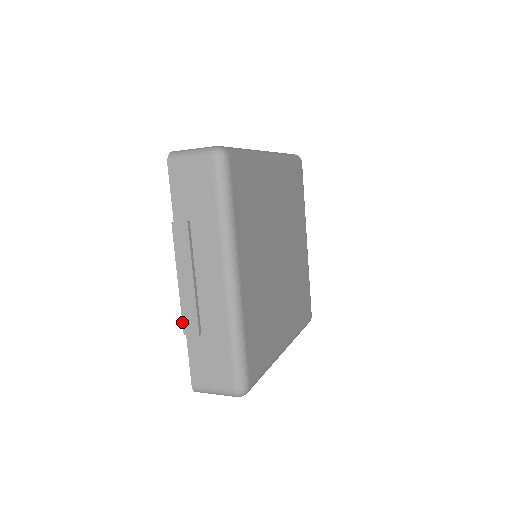
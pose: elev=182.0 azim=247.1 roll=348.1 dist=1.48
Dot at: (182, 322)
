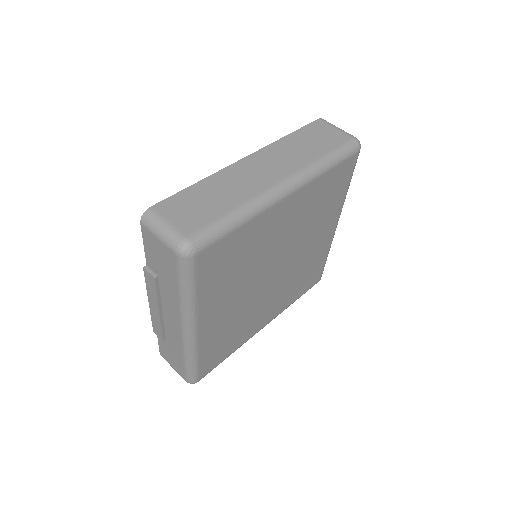
Dot at: (152, 325)
